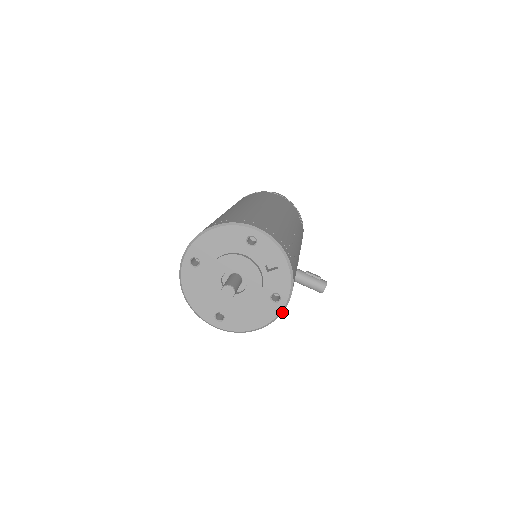
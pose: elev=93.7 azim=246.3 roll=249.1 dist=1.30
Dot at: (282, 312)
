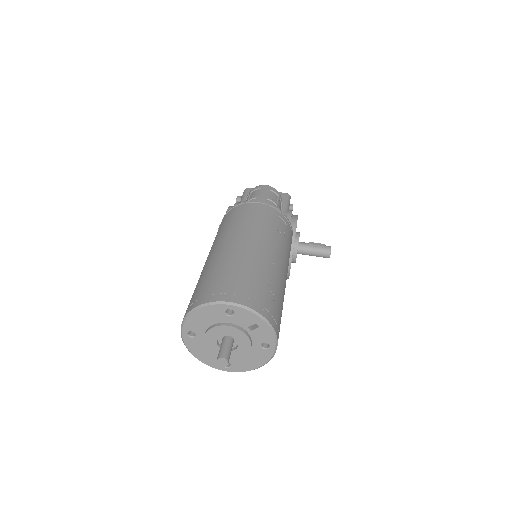
Dot at: occluded
